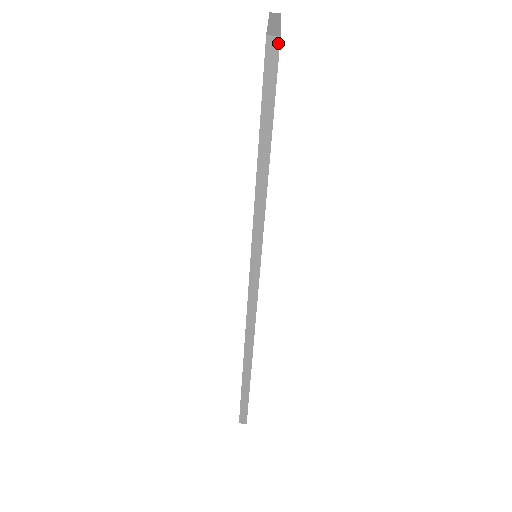
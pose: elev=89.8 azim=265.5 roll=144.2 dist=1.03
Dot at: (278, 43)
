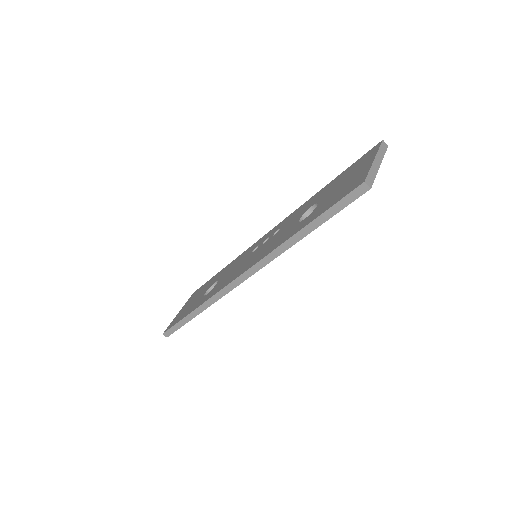
Dot at: (367, 190)
